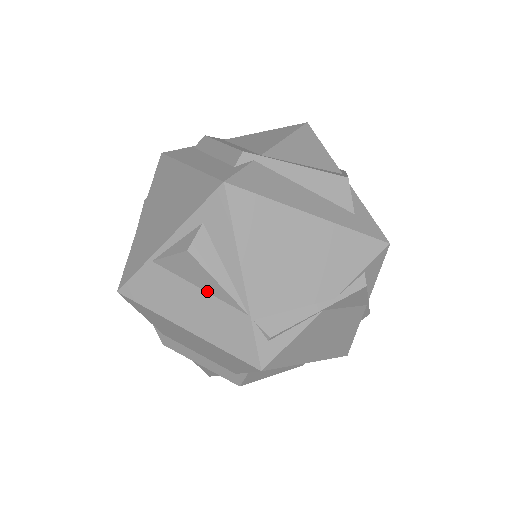
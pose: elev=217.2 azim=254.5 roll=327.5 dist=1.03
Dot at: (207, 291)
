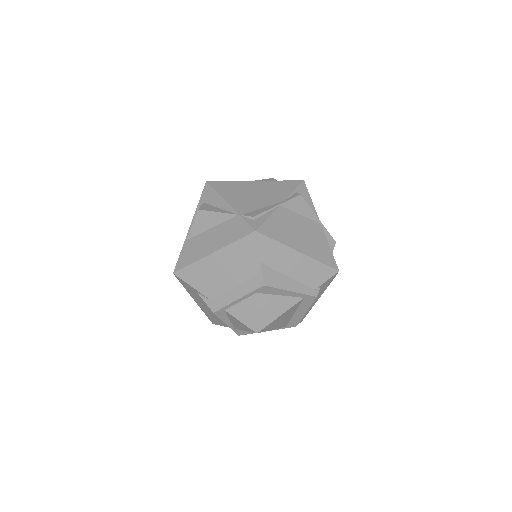
Dot at: (216, 225)
